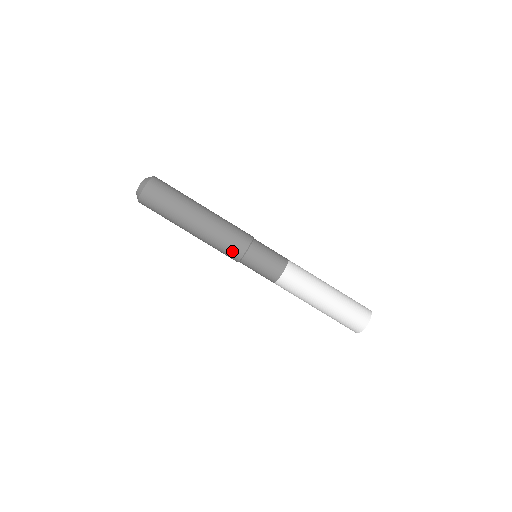
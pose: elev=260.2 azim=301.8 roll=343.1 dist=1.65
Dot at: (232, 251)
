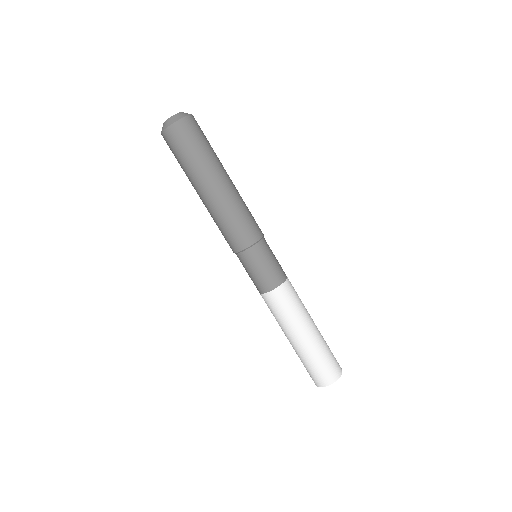
Dot at: (227, 241)
